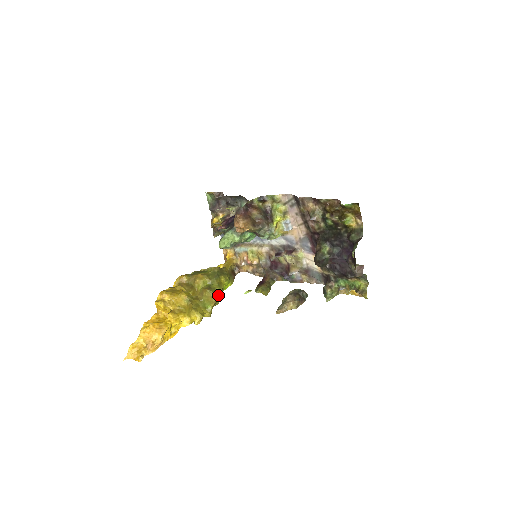
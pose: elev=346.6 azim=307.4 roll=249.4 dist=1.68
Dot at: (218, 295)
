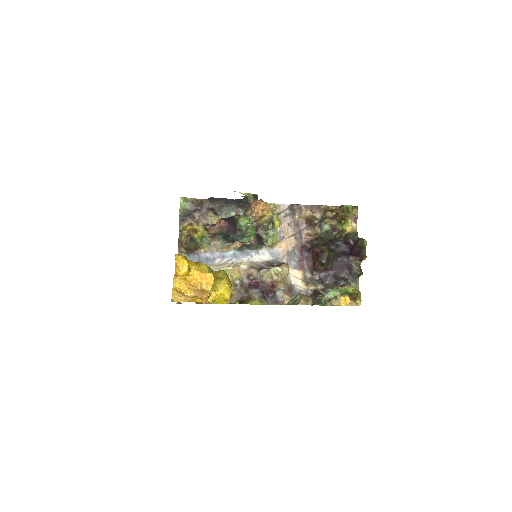
Dot at: occluded
